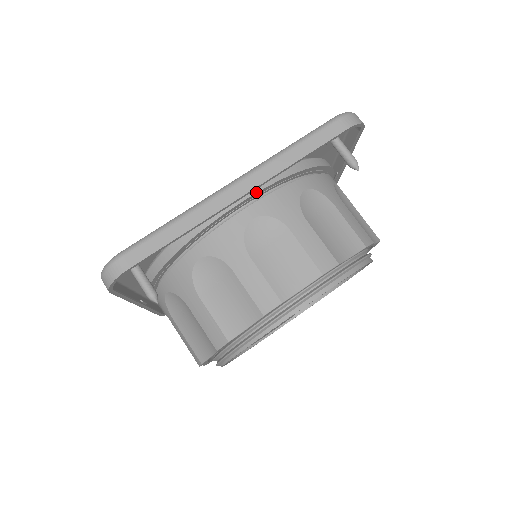
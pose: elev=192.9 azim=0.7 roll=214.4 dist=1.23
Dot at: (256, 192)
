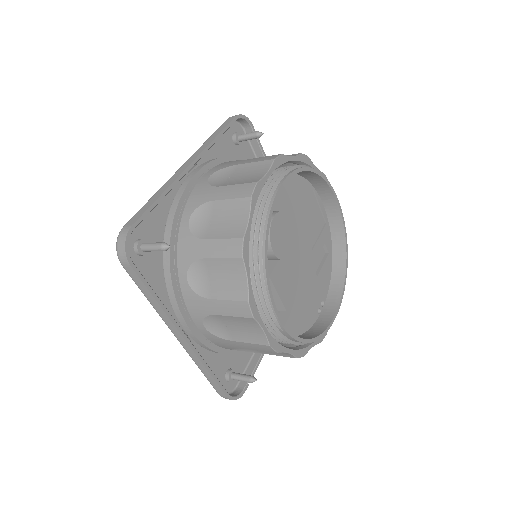
Dot at: (202, 167)
